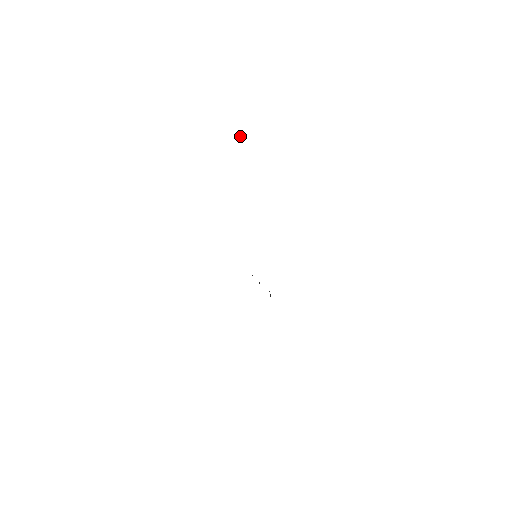
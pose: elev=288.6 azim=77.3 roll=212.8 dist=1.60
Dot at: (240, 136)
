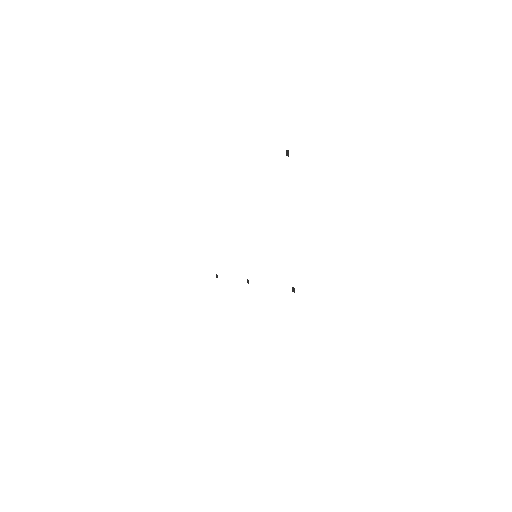
Dot at: occluded
